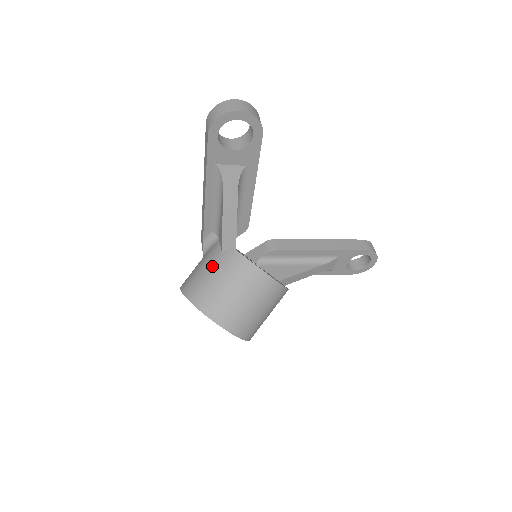
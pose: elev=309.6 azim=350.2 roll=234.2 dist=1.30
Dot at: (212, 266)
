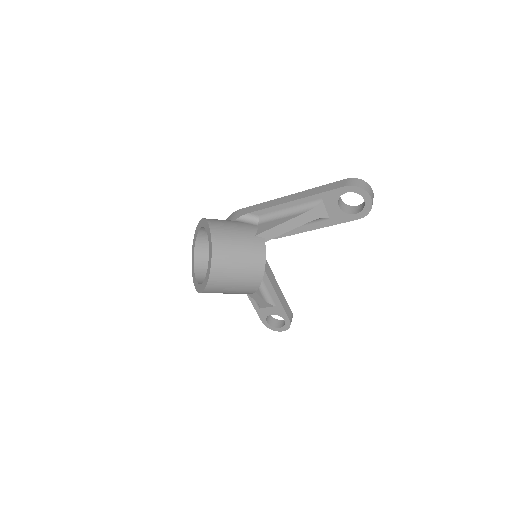
Dot at: (243, 235)
